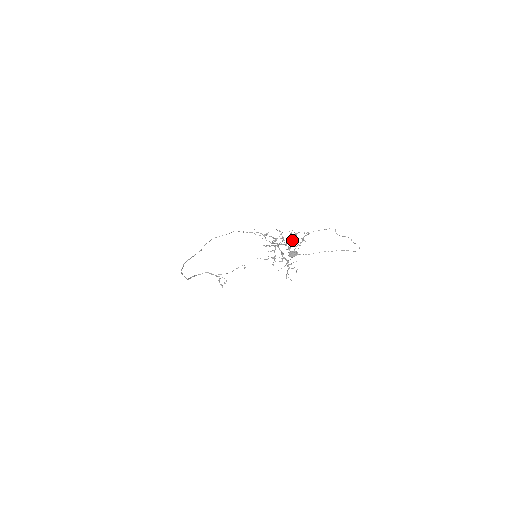
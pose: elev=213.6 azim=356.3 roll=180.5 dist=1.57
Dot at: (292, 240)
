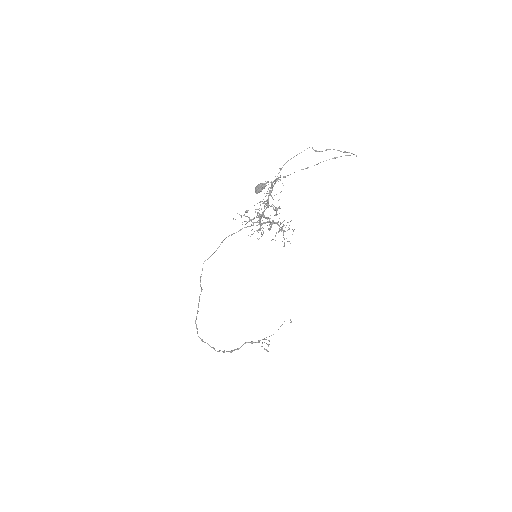
Dot at: occluded
